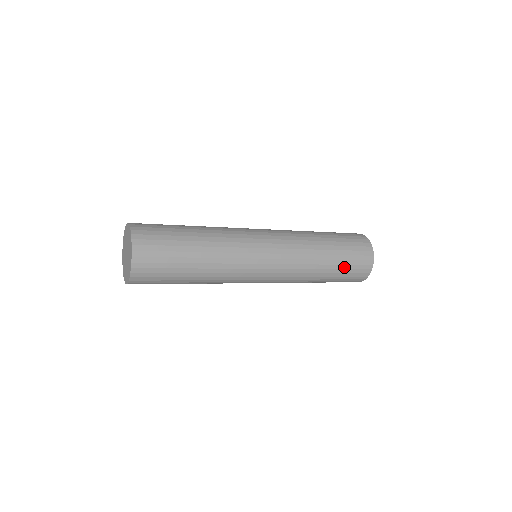
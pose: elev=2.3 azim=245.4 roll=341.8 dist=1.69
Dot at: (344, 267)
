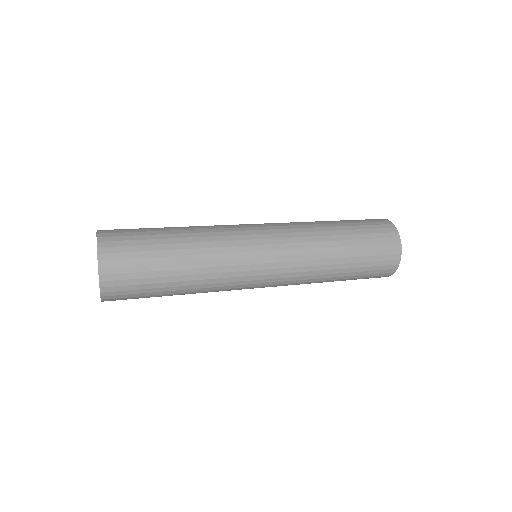
Dot at: (355, 278)
